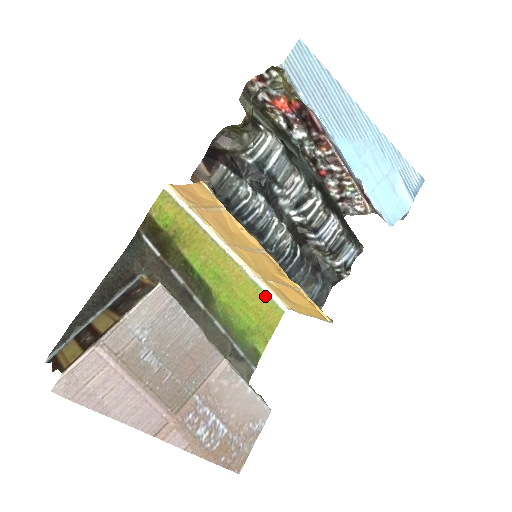
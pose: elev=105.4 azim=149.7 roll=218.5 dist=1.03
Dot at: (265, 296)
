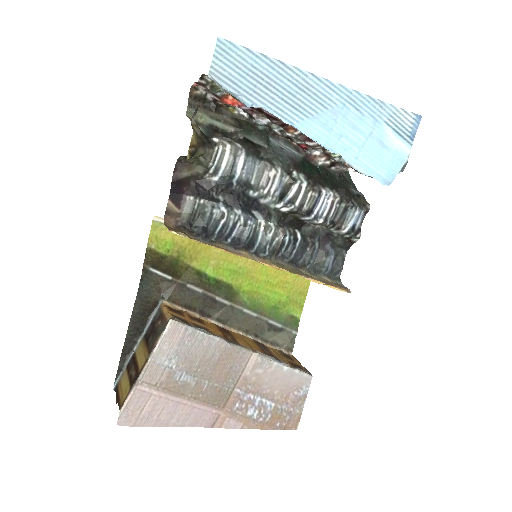
Dot at: occluded
